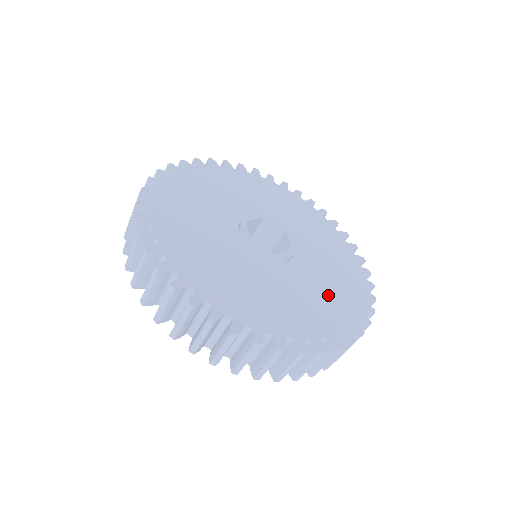
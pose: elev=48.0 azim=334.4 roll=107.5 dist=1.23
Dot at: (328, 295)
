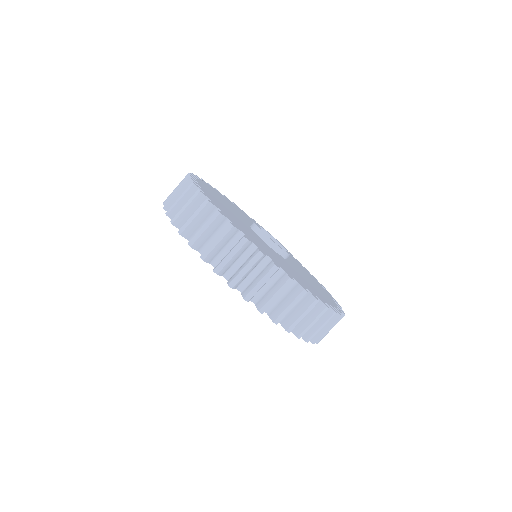
Dot at: (293, 272)
